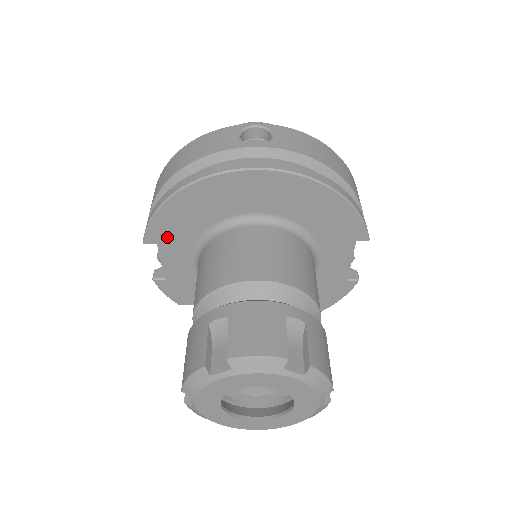
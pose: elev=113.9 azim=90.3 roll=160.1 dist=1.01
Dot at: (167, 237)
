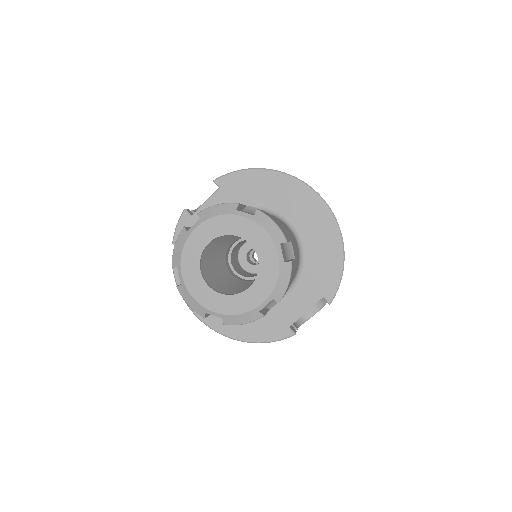
Dot at: (231, 189)
